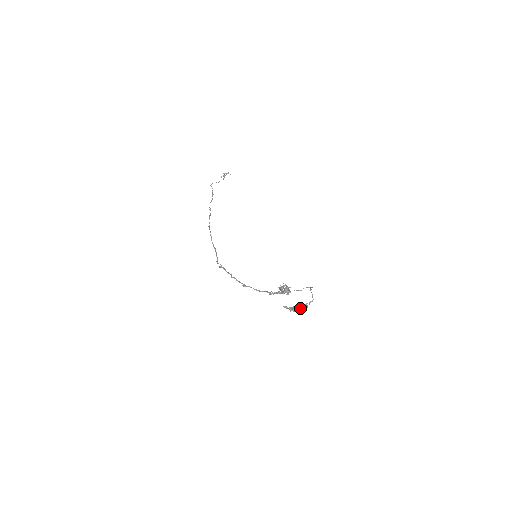
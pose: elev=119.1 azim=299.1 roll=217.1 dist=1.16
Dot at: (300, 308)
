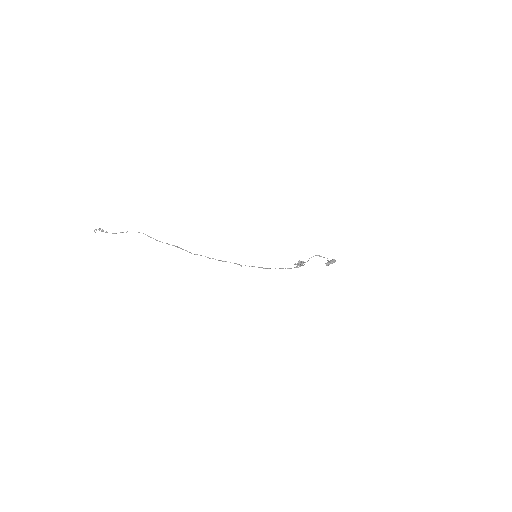
Dot at: (335, 260)
